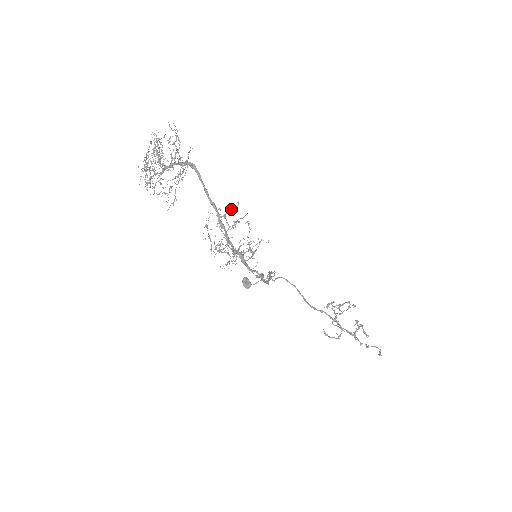
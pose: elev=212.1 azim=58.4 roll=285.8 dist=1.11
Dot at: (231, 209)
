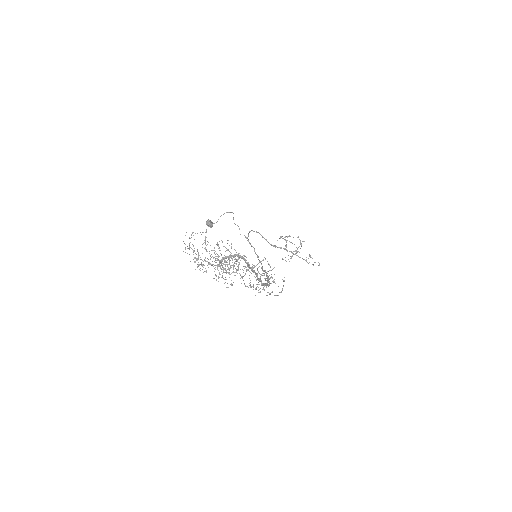
Dot at: (259, 262)
